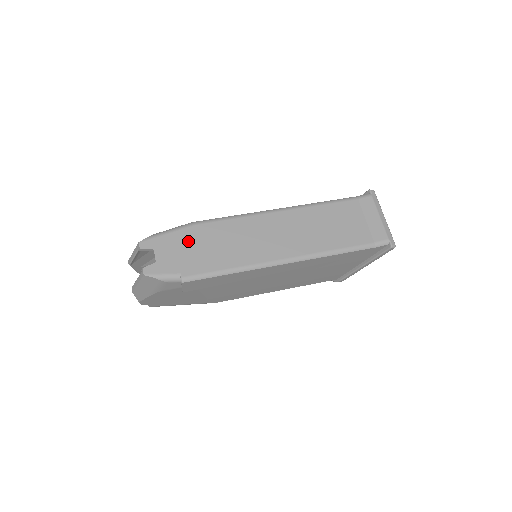
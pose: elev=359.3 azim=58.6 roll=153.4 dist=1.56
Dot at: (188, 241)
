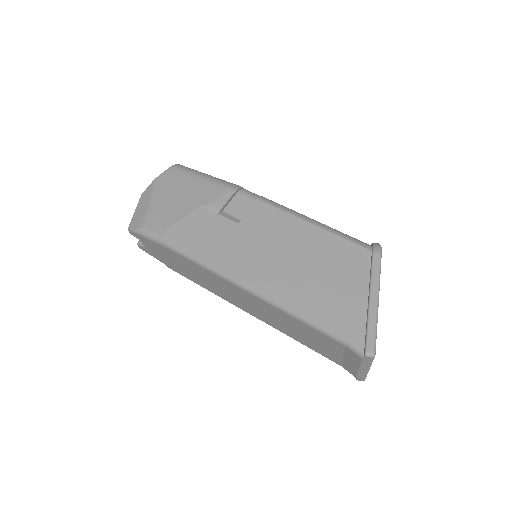
Dot at: (166, 254)
